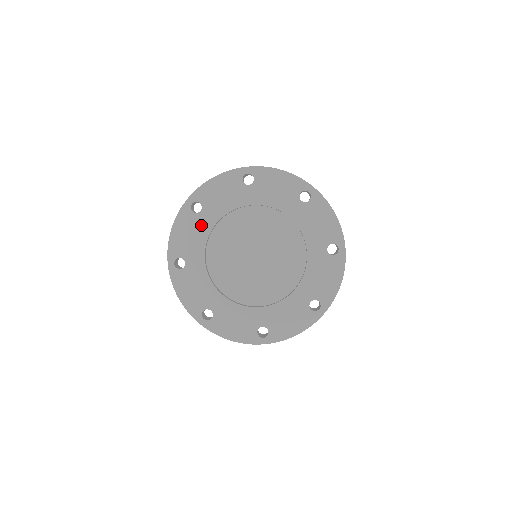
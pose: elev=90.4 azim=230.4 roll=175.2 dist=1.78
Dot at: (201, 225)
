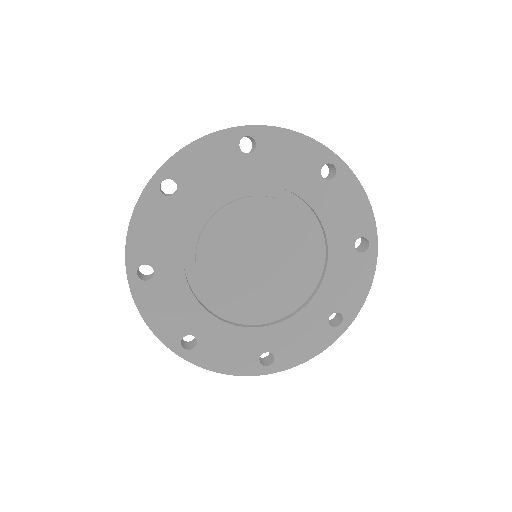
Dot at: (234, 169)
